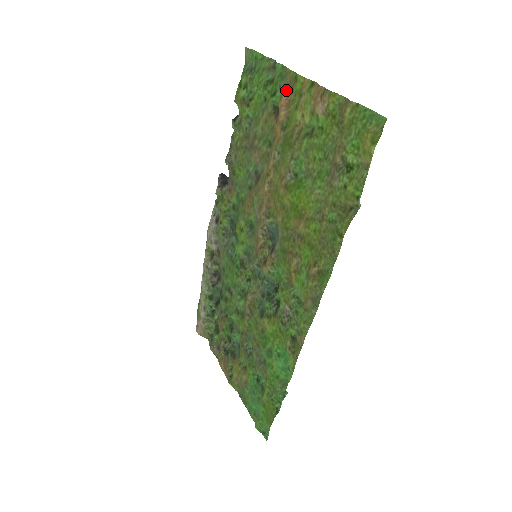
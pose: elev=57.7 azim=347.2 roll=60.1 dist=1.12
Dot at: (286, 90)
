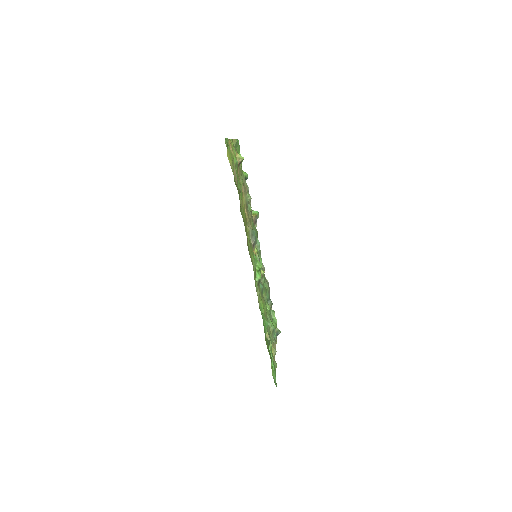
Dot at: occluded
